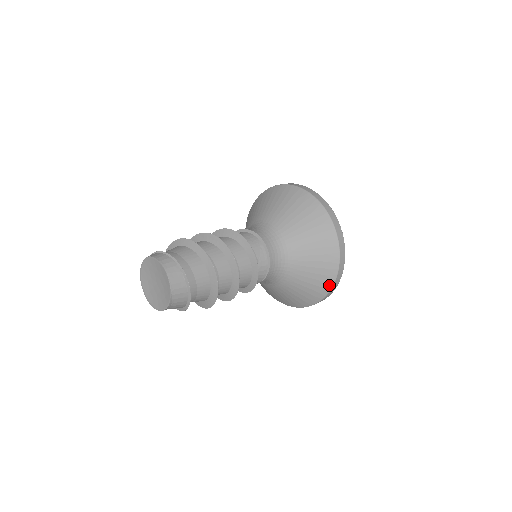
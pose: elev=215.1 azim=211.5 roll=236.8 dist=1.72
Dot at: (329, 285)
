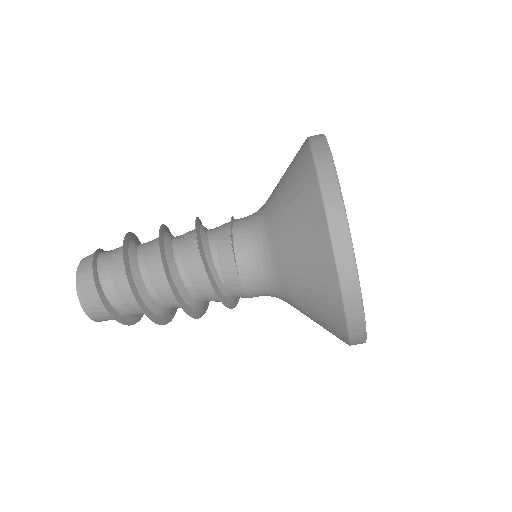
Dot at: (326, 243)
